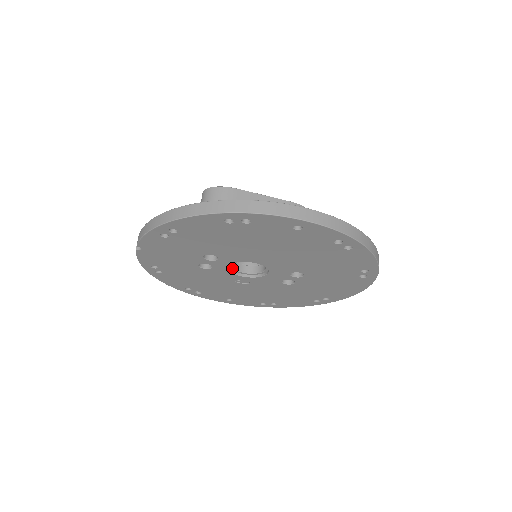
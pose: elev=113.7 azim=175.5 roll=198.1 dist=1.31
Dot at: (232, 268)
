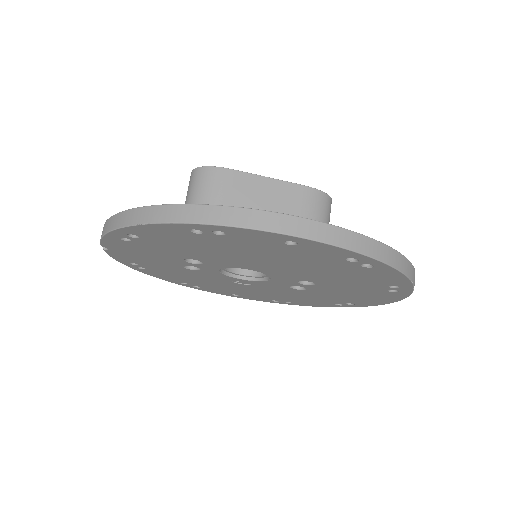
Dot at: (226, 270)
